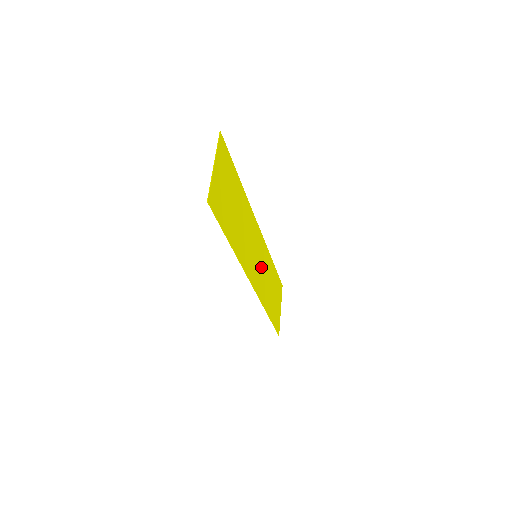
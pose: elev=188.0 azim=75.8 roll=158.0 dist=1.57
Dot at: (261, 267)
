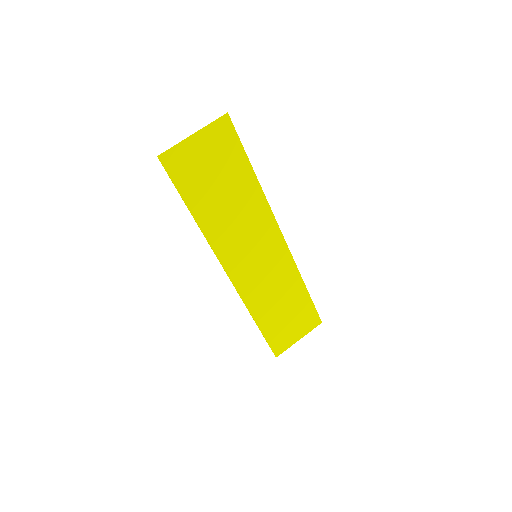
Dot at: (265, 272)
